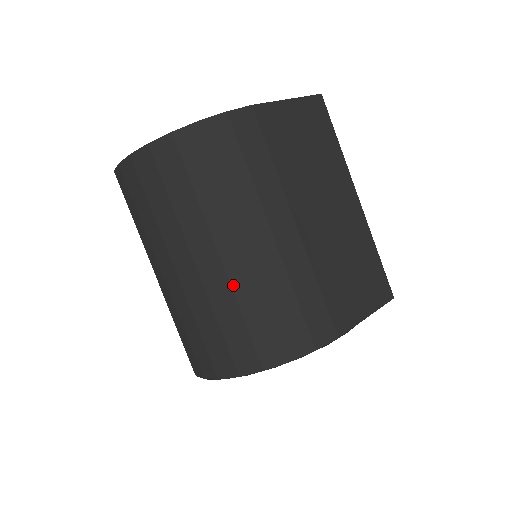
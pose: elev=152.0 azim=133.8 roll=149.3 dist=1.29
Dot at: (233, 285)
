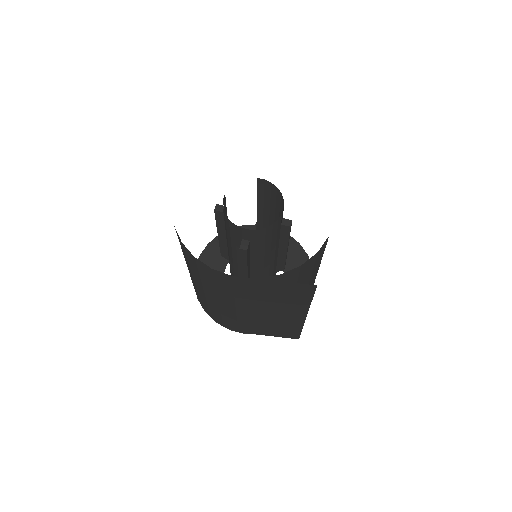
Dot at: (197, 288)
